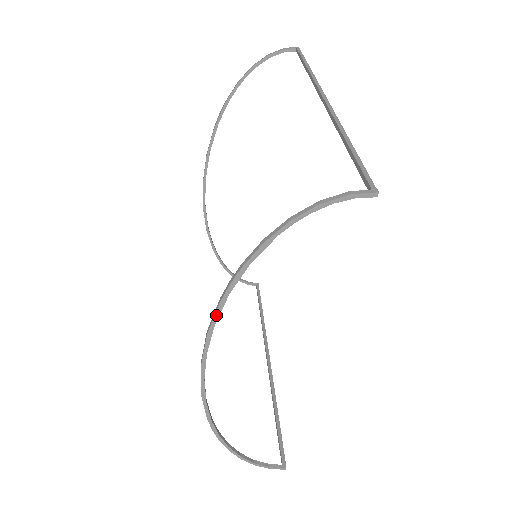
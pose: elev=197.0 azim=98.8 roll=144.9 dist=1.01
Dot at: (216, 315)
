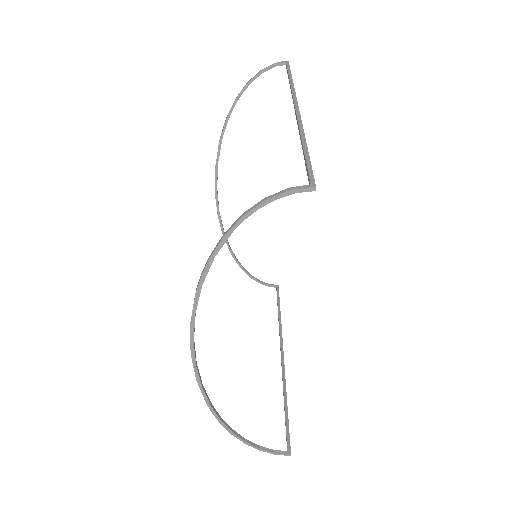
Dot at: (194, 305)
